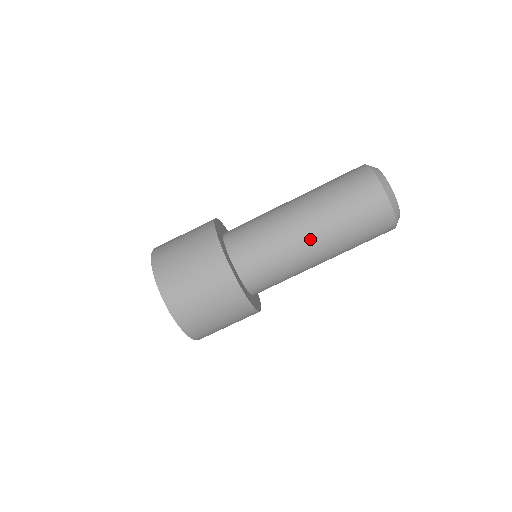
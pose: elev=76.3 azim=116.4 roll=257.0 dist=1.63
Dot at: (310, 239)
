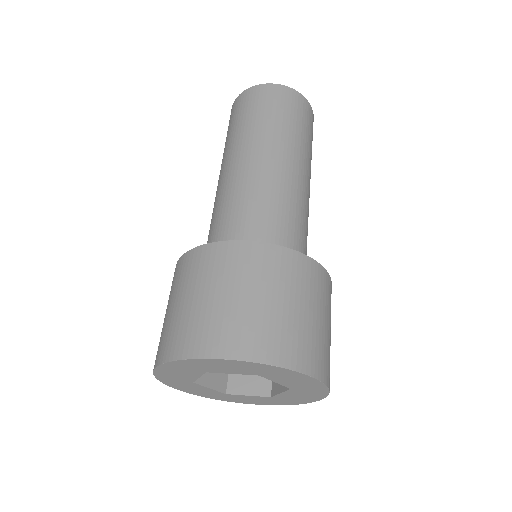
Dot at: (292, 169)
